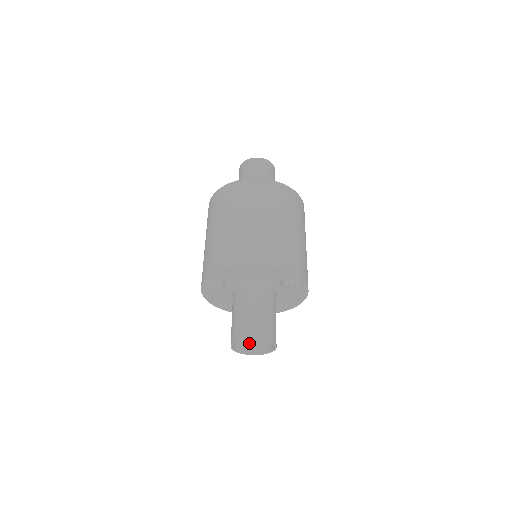
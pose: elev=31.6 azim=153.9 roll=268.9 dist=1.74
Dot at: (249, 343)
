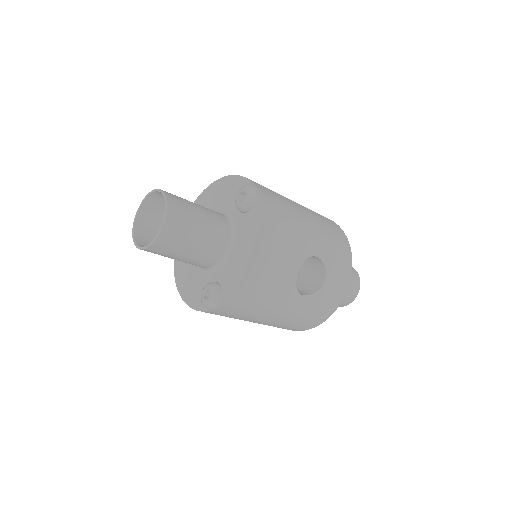
Dot at: occluded
